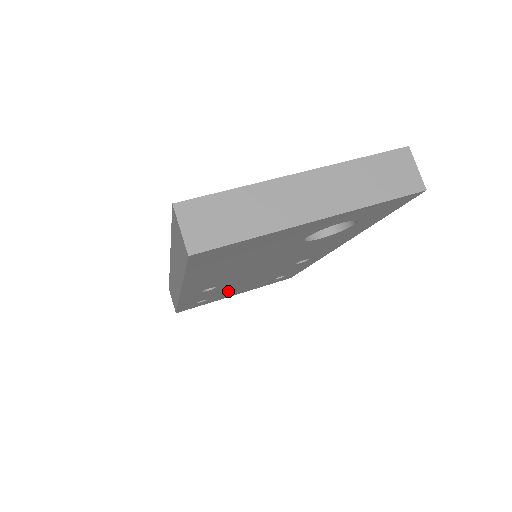
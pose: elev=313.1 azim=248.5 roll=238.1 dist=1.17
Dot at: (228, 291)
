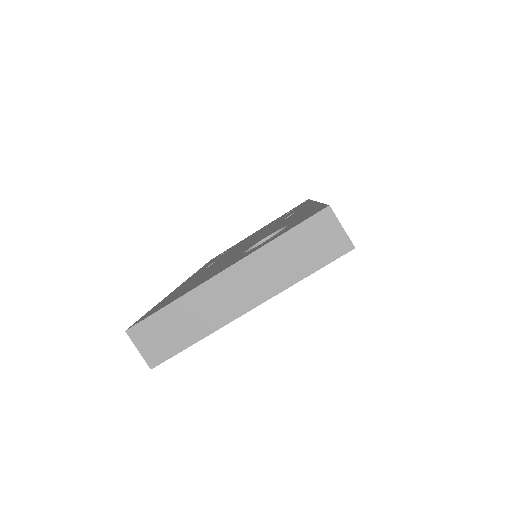
Dot at: occluded
